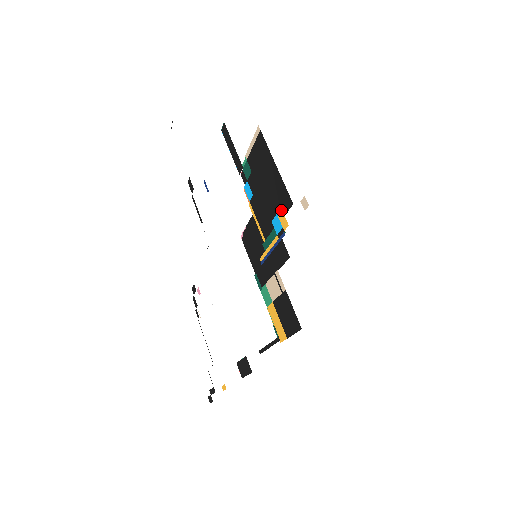
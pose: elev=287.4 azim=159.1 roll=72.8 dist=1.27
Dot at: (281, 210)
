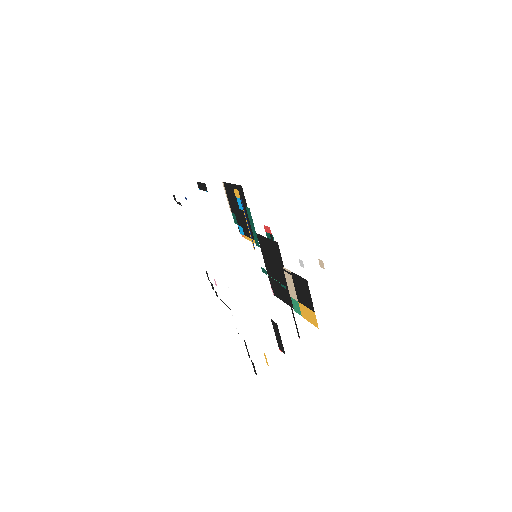
Dot at: (234, 190)
